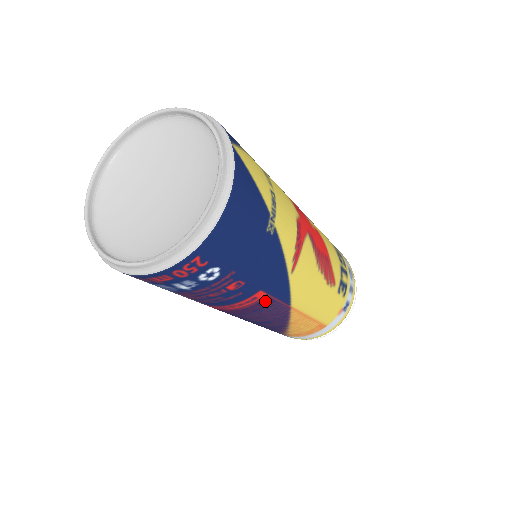
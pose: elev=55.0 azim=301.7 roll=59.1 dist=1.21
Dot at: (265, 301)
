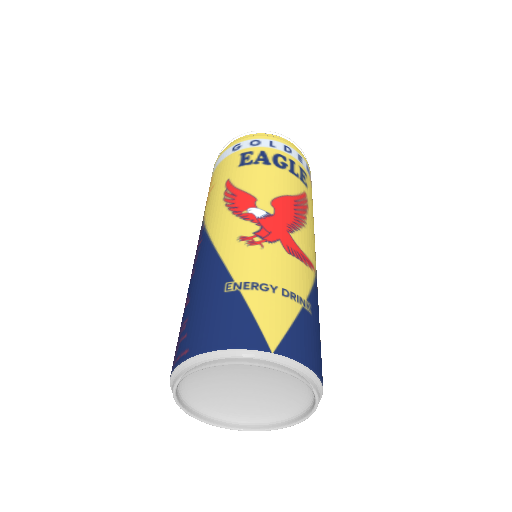
Dot at: occluded
